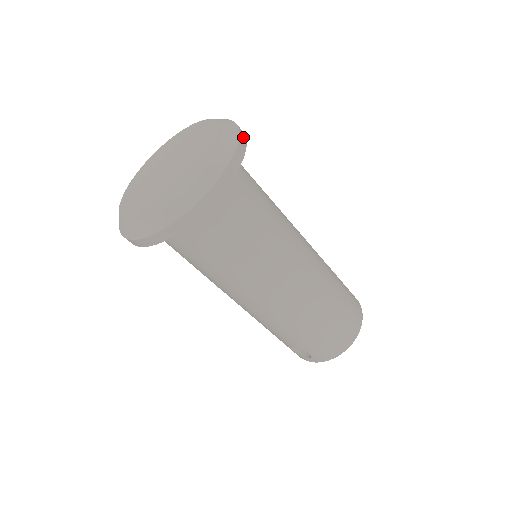
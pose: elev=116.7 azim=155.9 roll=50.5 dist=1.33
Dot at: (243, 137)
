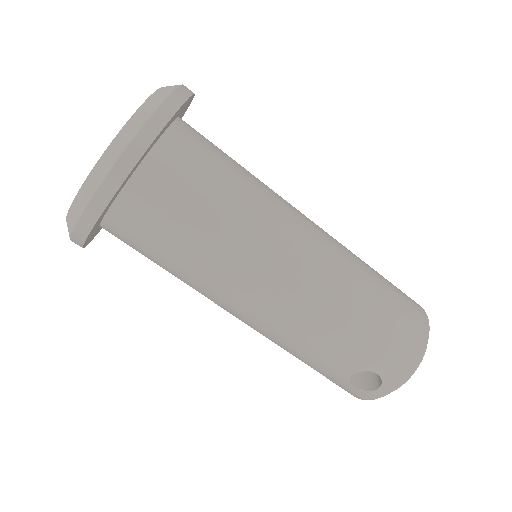
Dot at: occluded
